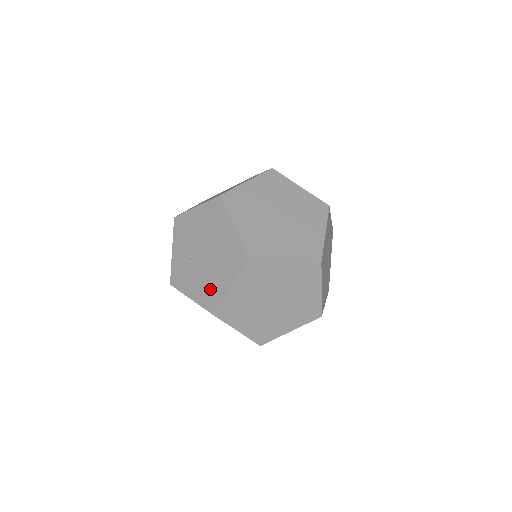
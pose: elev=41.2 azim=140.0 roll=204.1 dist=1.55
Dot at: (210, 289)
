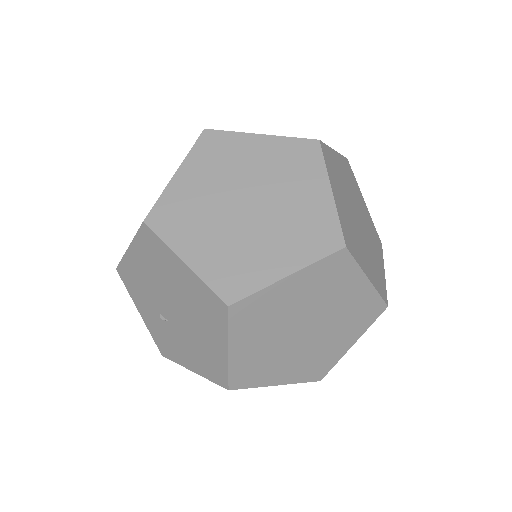
Dot at: (206, 357)
